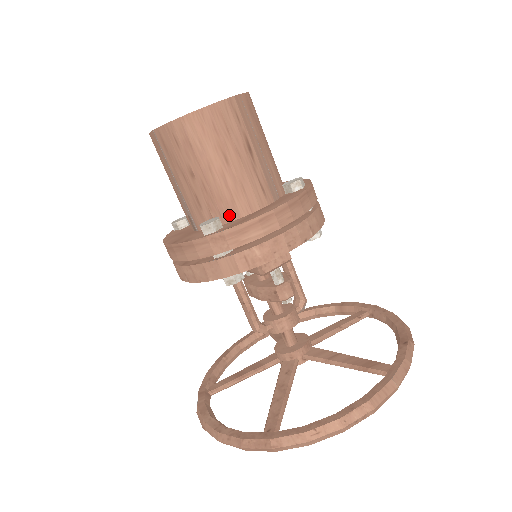
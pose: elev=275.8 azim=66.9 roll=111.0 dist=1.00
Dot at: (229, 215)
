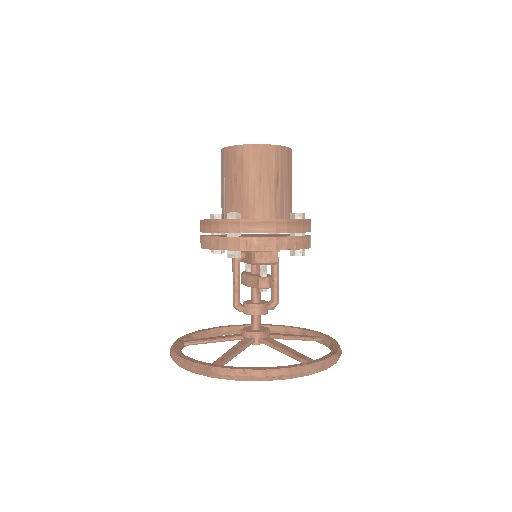
Dot at: (248, 214)
